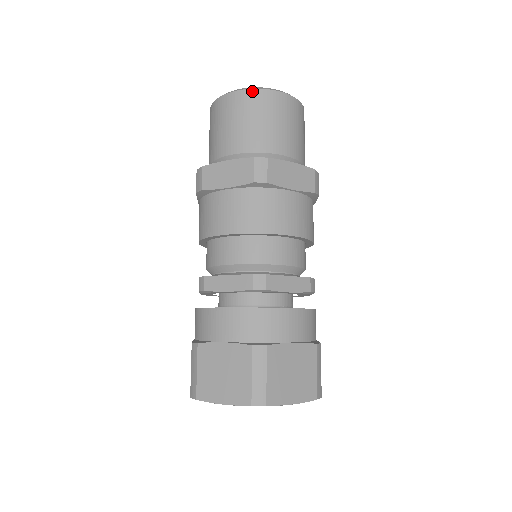
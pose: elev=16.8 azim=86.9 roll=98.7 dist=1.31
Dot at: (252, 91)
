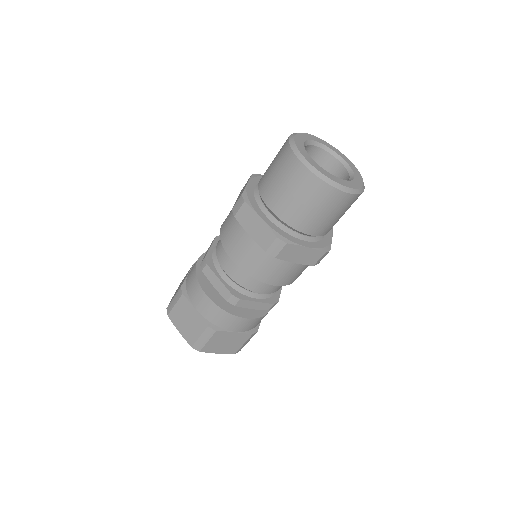
Dot at: (355, 196)
